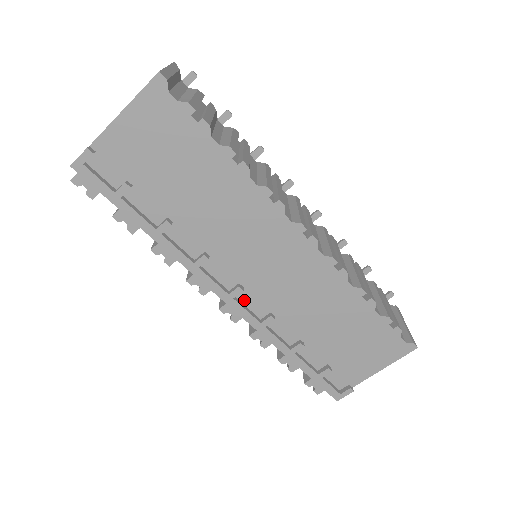
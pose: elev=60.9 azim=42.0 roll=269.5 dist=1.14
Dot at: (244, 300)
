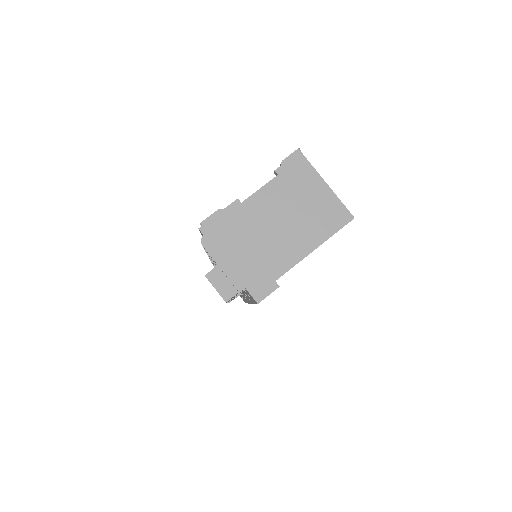
Dot at: occluded
